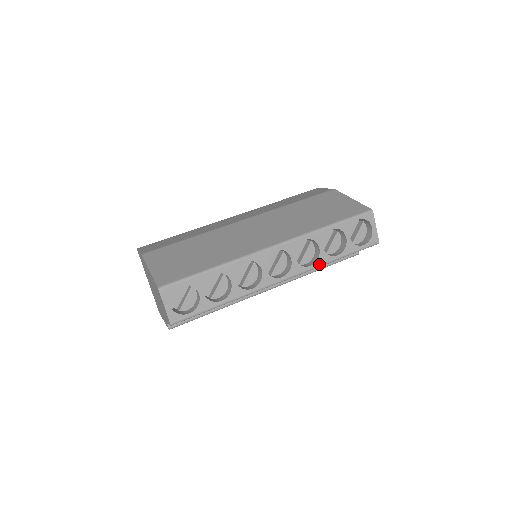
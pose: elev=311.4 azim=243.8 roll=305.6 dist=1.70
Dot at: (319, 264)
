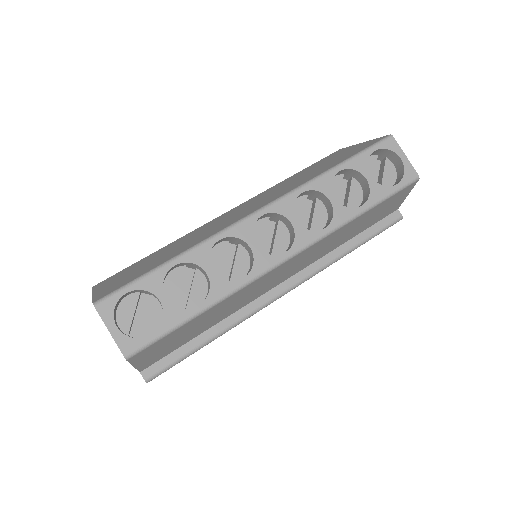
Dot at: (337, 223)
